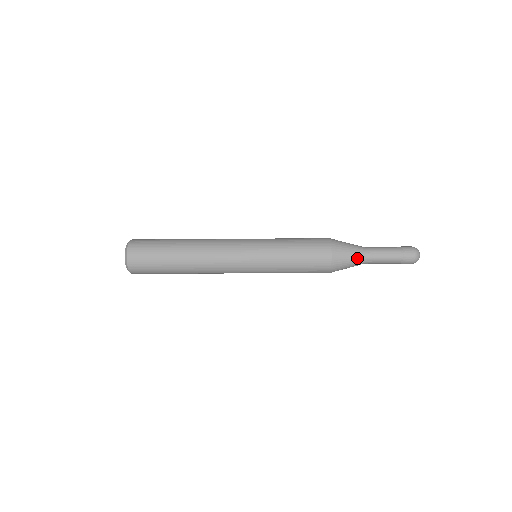
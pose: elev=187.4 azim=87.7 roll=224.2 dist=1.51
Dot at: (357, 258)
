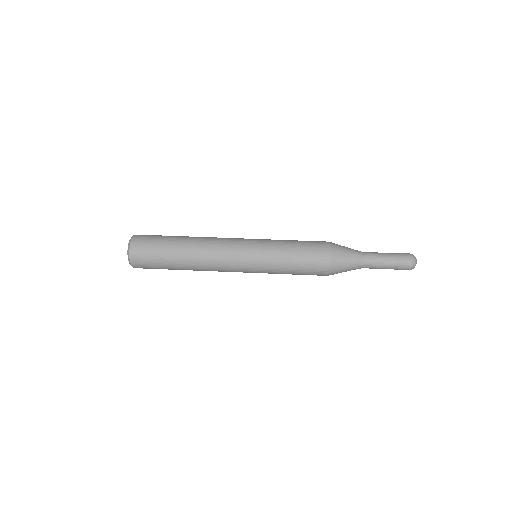
Dot at: (354, 269)
